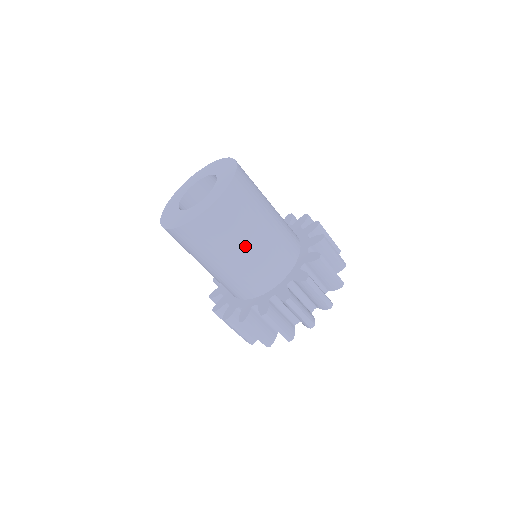
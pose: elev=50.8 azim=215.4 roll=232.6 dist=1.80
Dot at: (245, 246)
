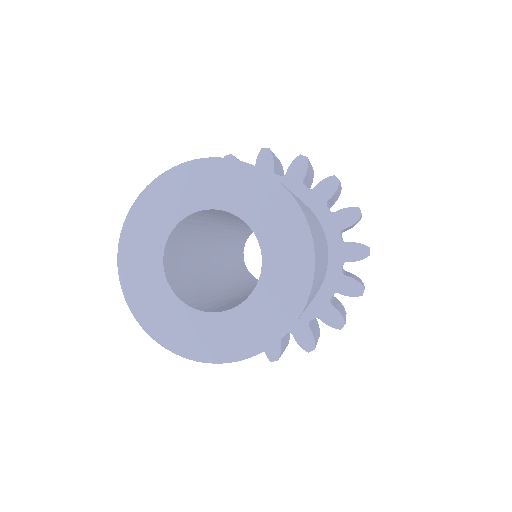
Dot at: occluded
